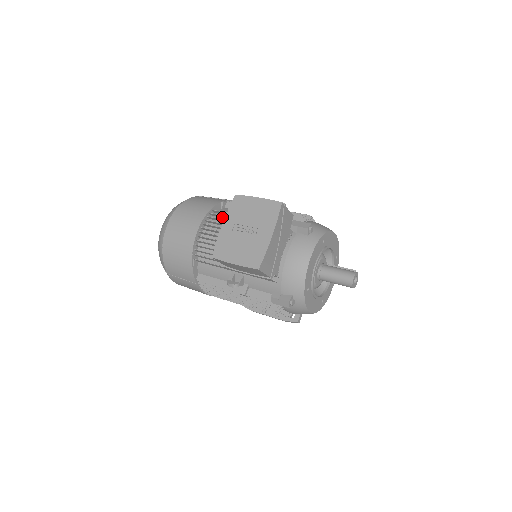
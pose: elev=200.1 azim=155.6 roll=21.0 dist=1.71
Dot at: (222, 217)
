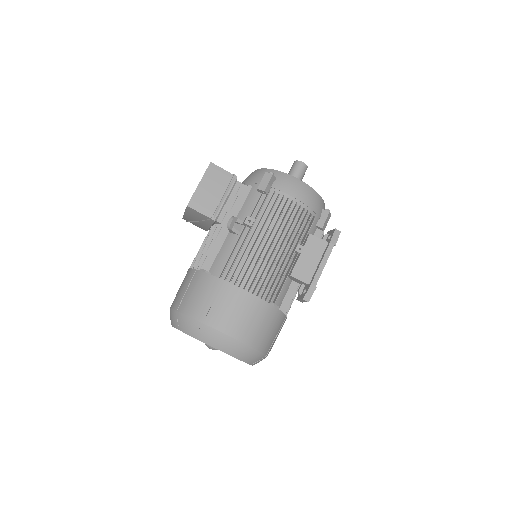
Dot at: occluded
